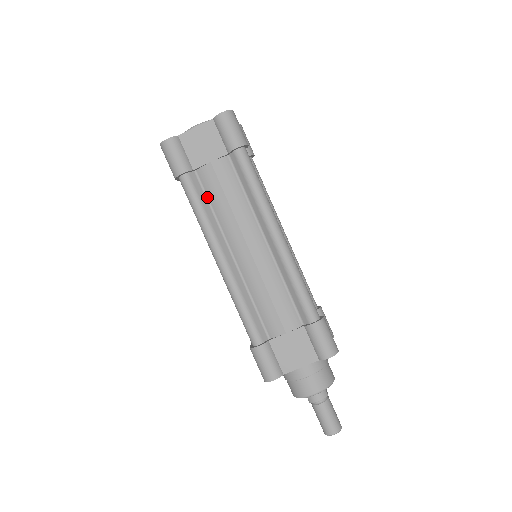
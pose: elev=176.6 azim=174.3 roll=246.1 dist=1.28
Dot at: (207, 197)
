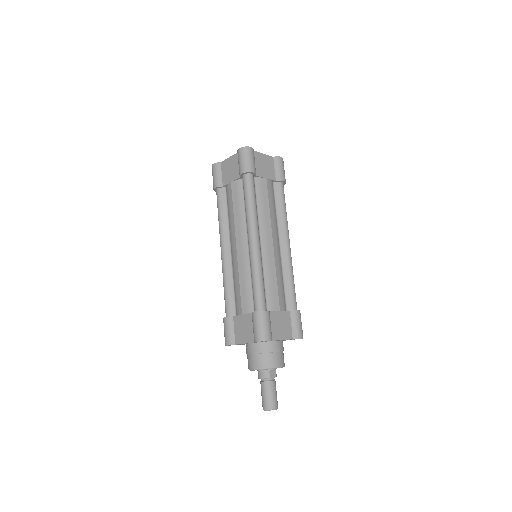
Dot at: (227, 206)
